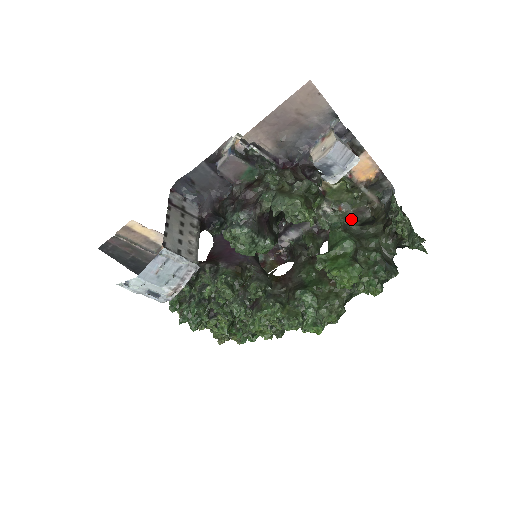
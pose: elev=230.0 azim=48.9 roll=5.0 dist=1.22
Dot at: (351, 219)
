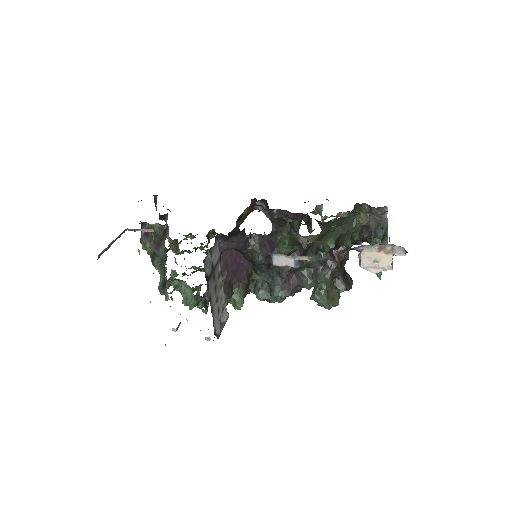
Dot at: occluded
